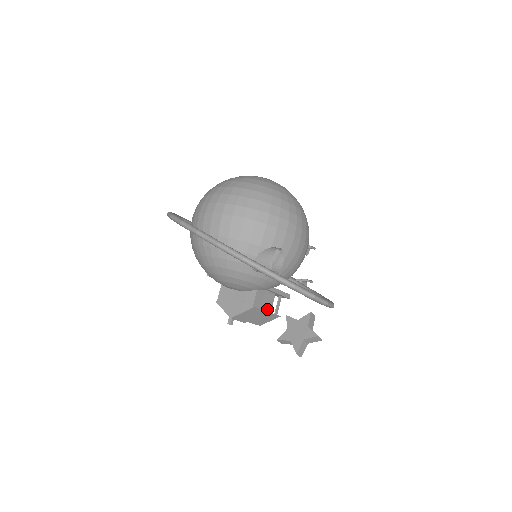
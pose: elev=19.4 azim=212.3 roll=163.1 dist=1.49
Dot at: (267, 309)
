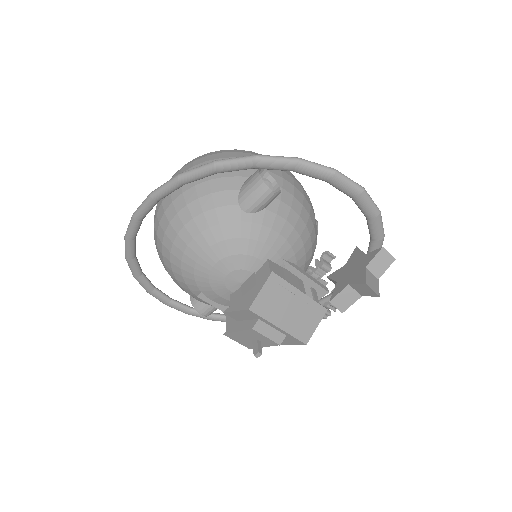
Dot at: (299, 294)
